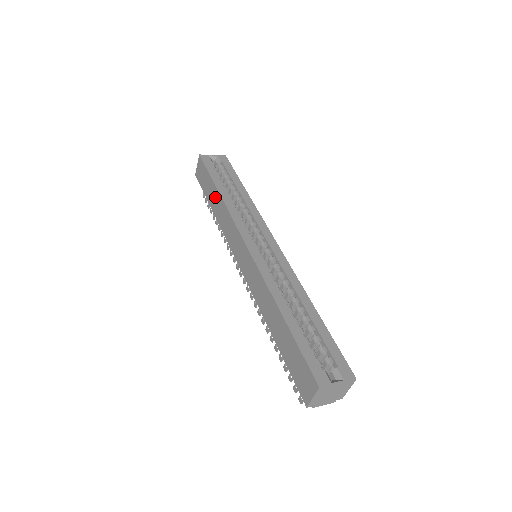
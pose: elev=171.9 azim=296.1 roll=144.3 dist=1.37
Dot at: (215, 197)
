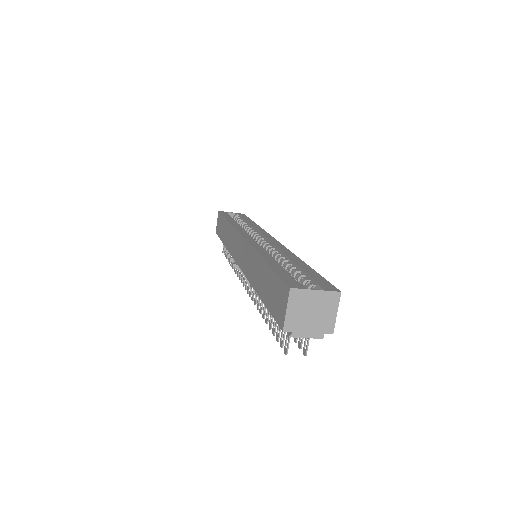
Dot at: (225, 229)
